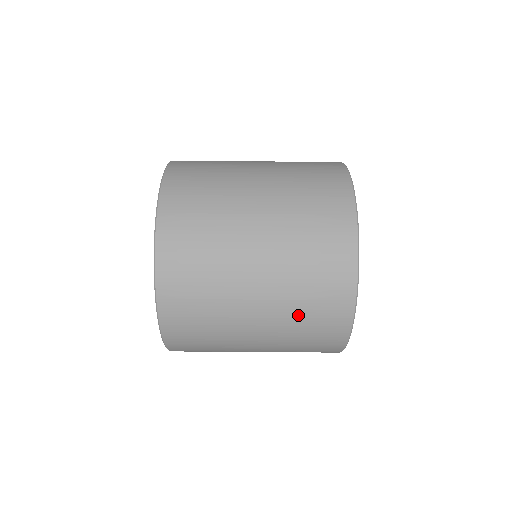
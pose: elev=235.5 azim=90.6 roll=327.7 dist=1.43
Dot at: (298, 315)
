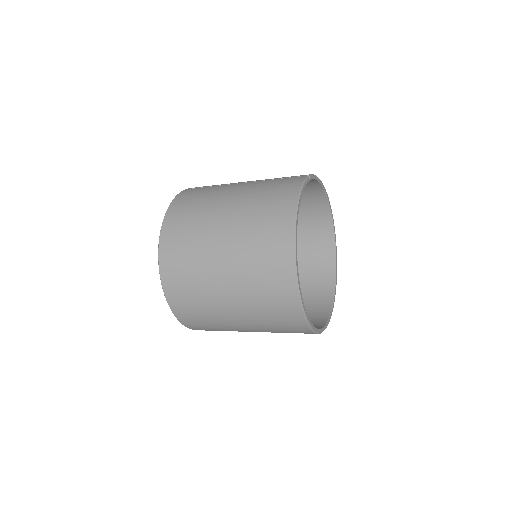
Dot at: (265, 319)
